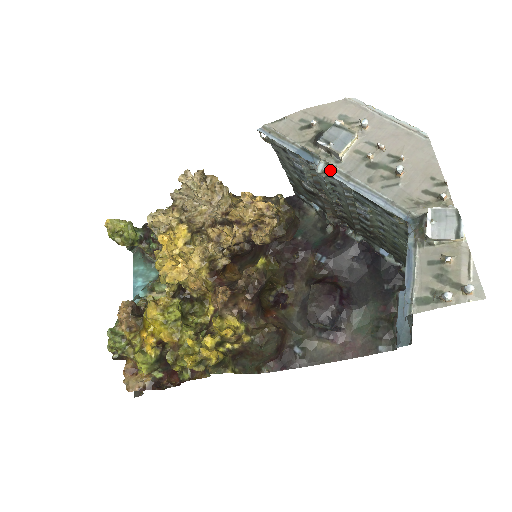
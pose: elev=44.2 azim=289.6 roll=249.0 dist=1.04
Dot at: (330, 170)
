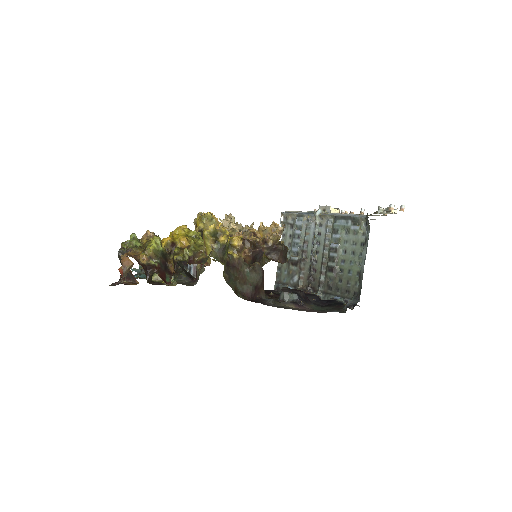
Dot at: (324, 214)
